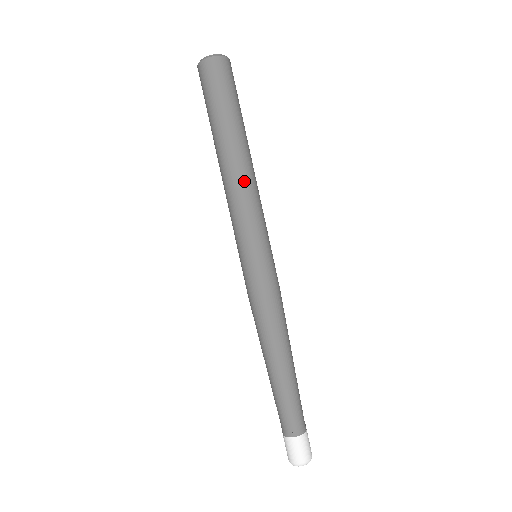
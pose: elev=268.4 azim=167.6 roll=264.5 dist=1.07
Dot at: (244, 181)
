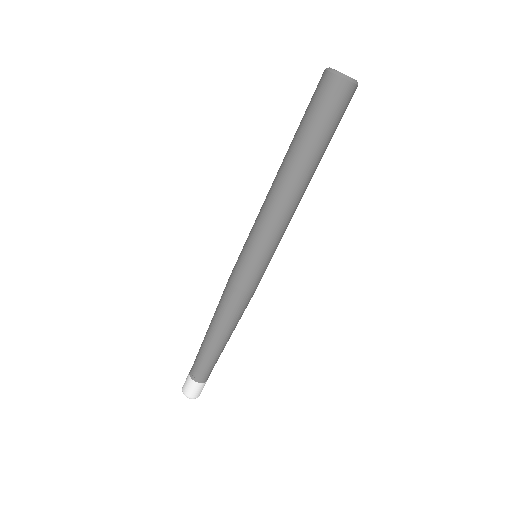
Dot at: (277, 198)
